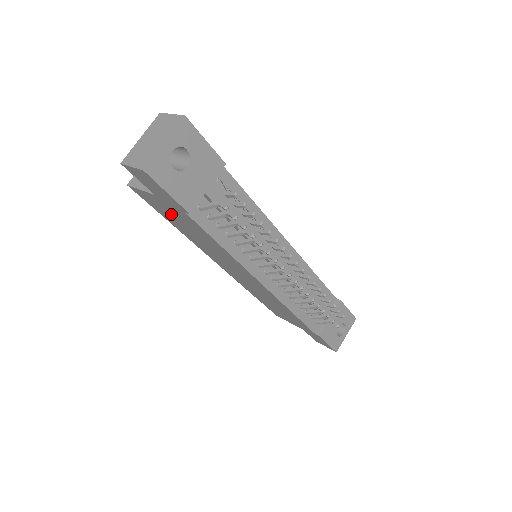
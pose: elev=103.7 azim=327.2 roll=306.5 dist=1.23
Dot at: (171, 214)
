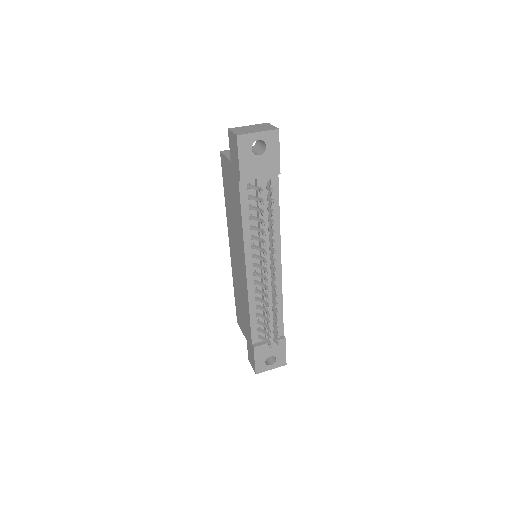
Dot at: (230, 183)
